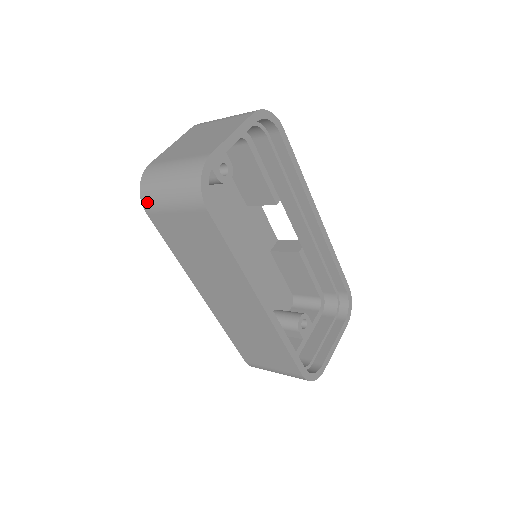
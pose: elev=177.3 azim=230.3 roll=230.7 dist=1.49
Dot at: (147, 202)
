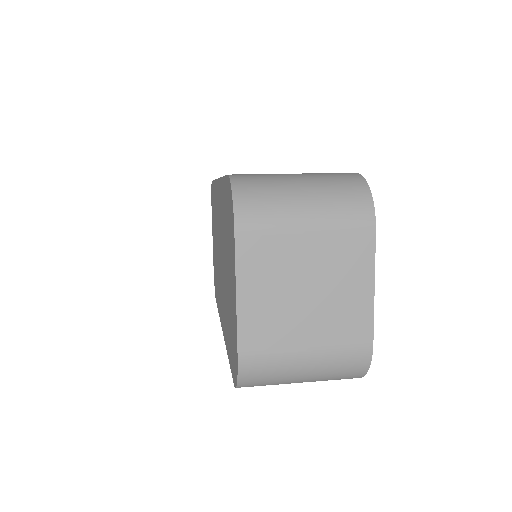
Dot at: occluded
